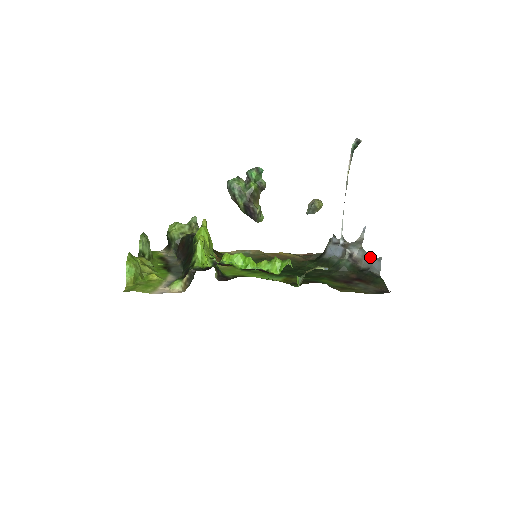
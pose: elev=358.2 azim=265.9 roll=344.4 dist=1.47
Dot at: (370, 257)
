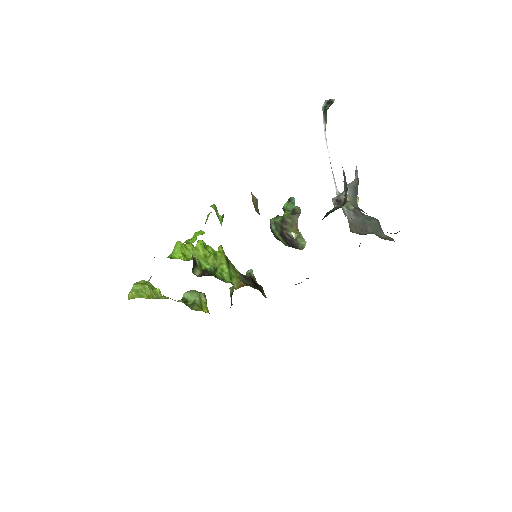
Dot at: occluded
